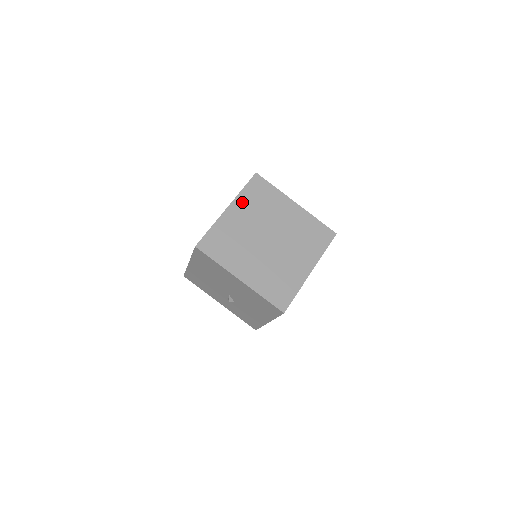
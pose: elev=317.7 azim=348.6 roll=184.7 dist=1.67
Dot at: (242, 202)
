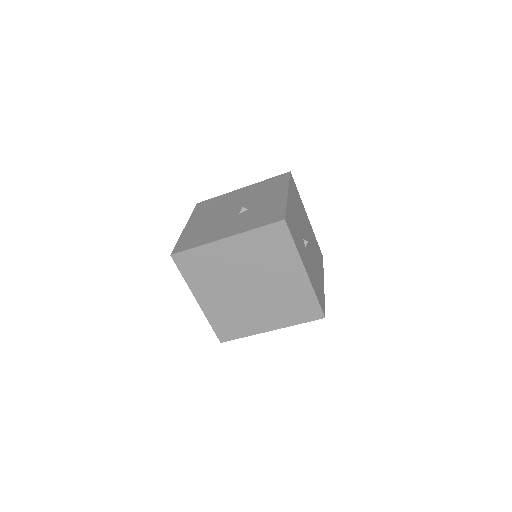
Dot at: (246, 241)
